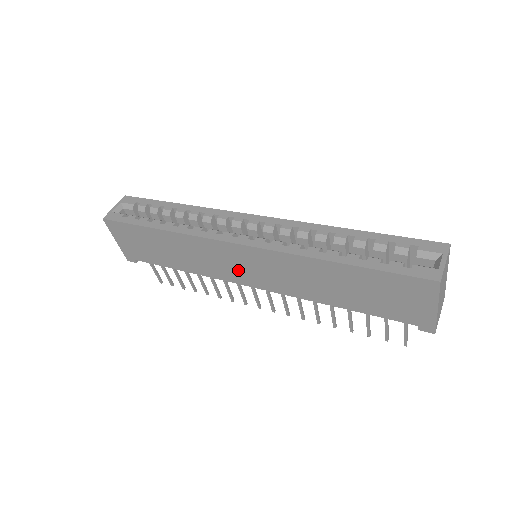
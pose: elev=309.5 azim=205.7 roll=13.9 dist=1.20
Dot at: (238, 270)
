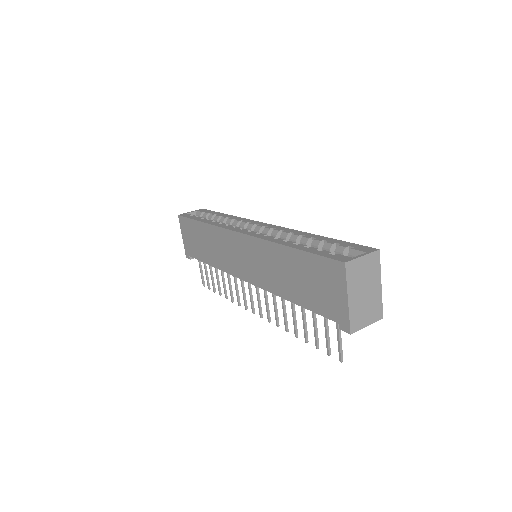
Dot at: (238, 261)
